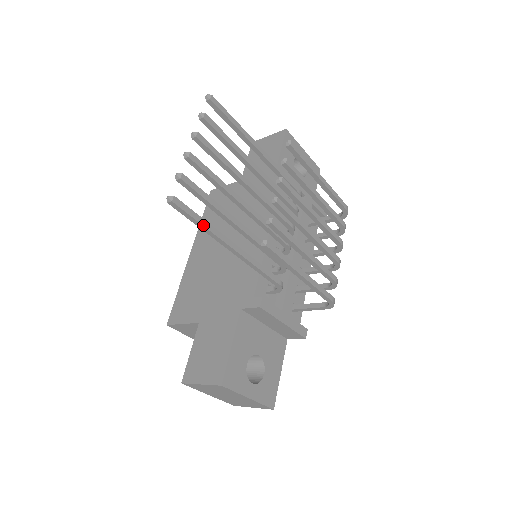
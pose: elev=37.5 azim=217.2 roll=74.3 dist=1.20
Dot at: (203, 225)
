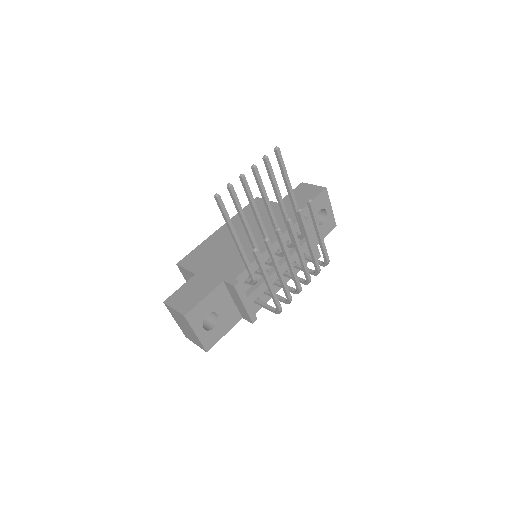
Dot at: (227, 220)
